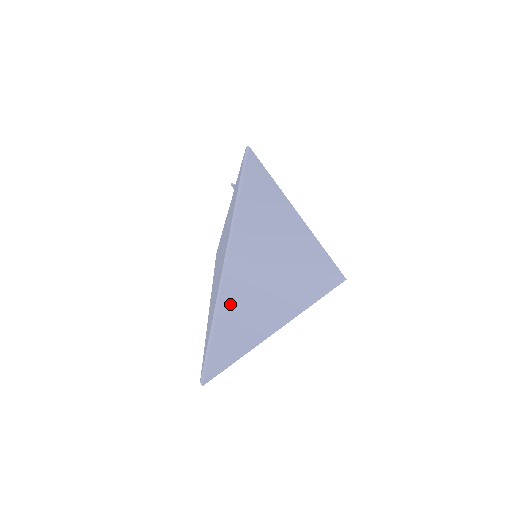
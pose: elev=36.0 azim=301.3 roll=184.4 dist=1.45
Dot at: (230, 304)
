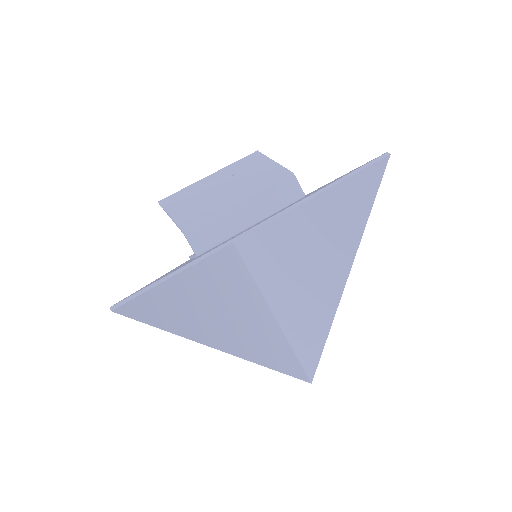
Dot at: (280, 291)
